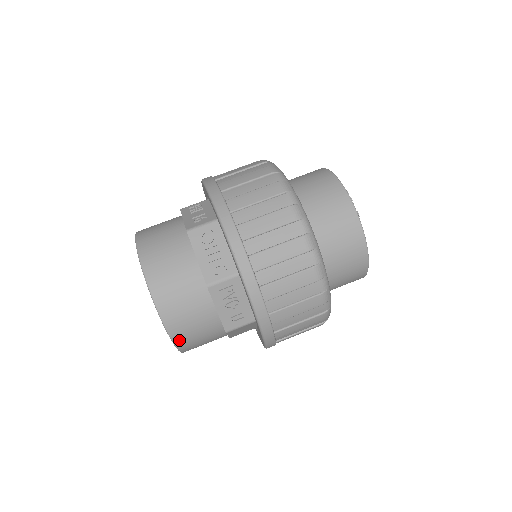
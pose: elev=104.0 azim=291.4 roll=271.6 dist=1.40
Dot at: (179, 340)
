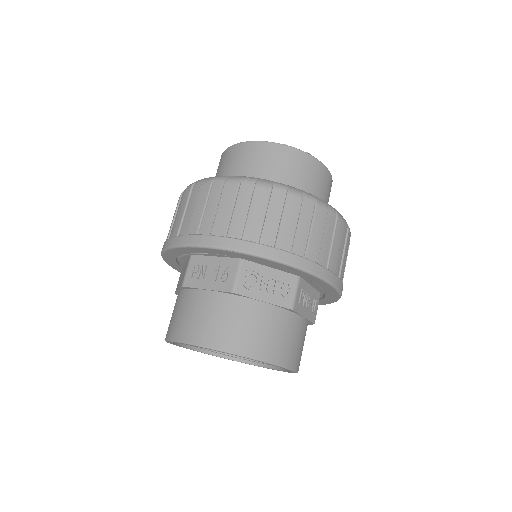
Dot at: occluded
